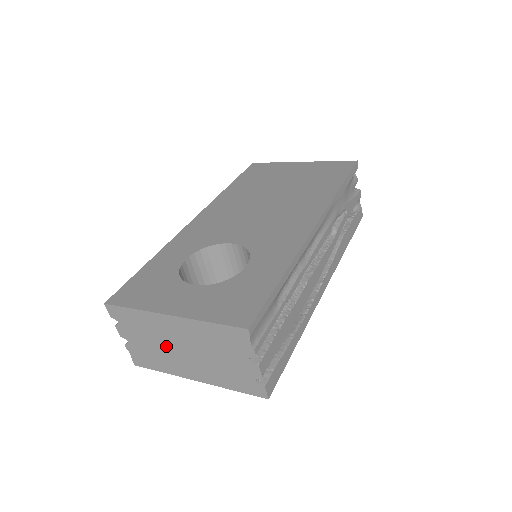
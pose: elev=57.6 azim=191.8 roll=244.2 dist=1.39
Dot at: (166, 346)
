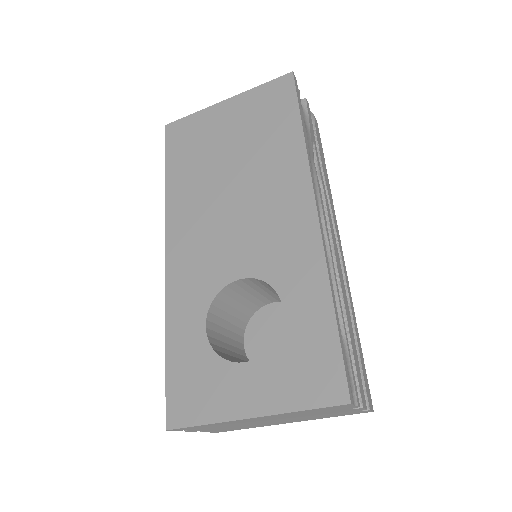
Dot at: (251, 424)
